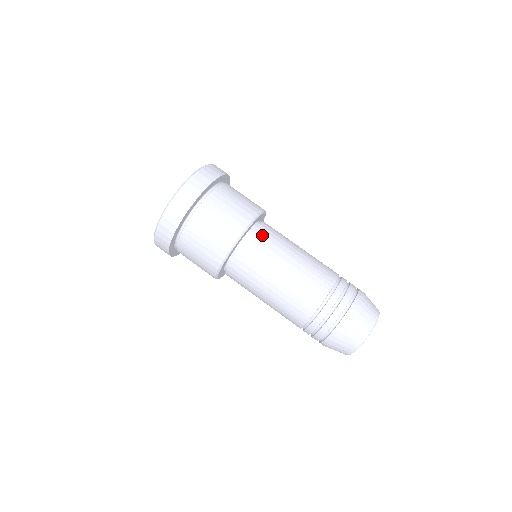
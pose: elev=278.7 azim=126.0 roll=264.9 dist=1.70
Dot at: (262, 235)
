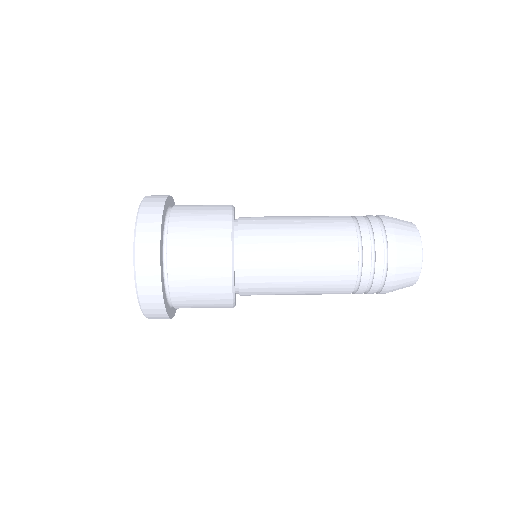
Dot at: (250, 219)
